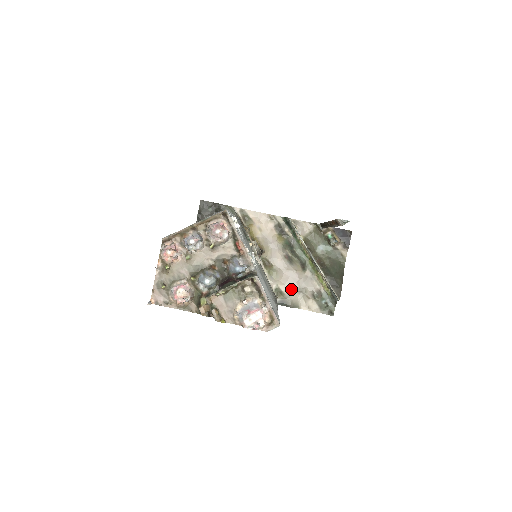
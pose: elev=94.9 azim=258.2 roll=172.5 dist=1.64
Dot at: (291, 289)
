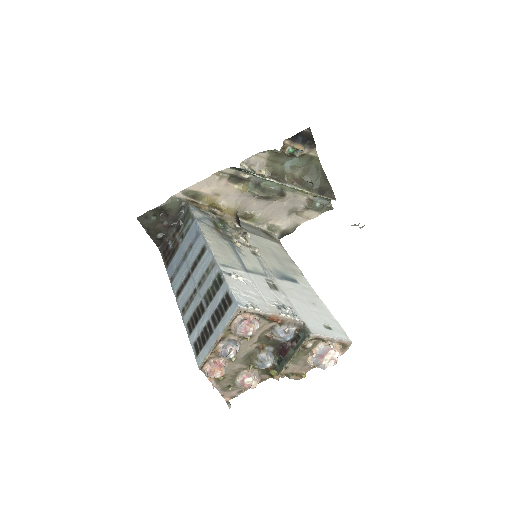
Dot at: (282, 218)
